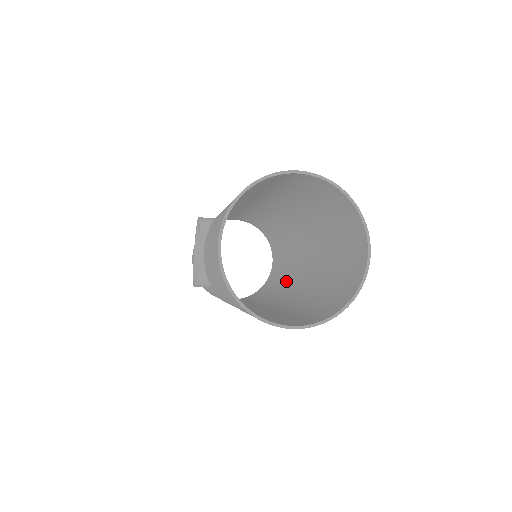
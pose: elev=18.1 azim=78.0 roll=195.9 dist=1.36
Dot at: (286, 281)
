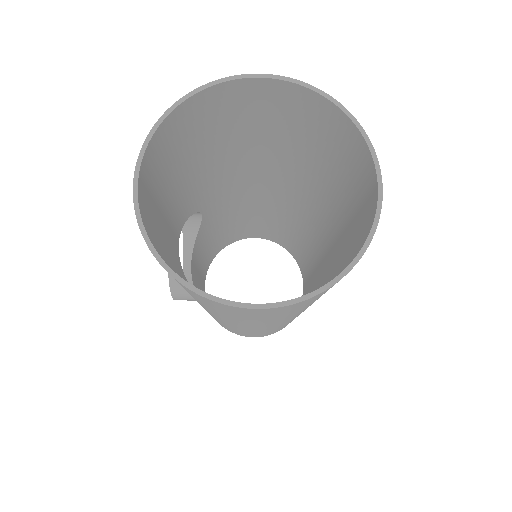
Dot at: occluded
